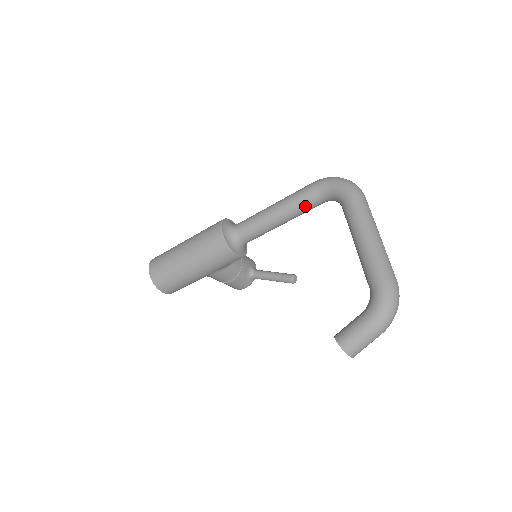
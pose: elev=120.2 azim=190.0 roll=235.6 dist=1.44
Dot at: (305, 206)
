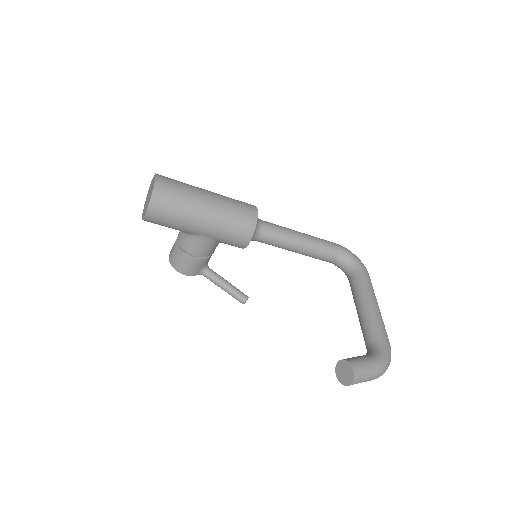
Dot at: (324, 253)
